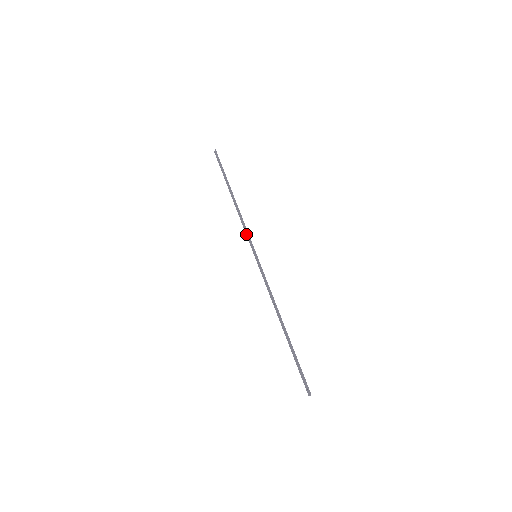
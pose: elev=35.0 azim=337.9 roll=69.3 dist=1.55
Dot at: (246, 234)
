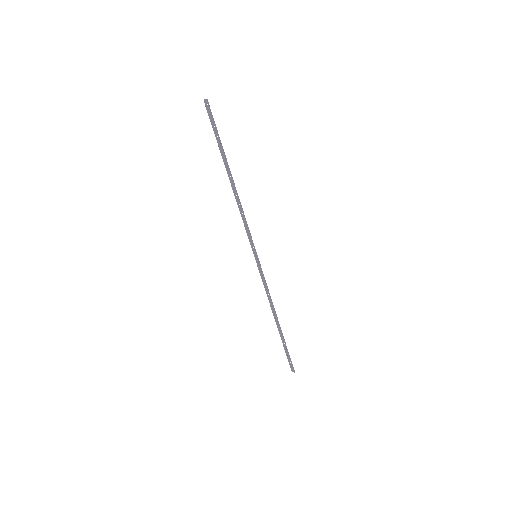
Dot at: (246, 230)
